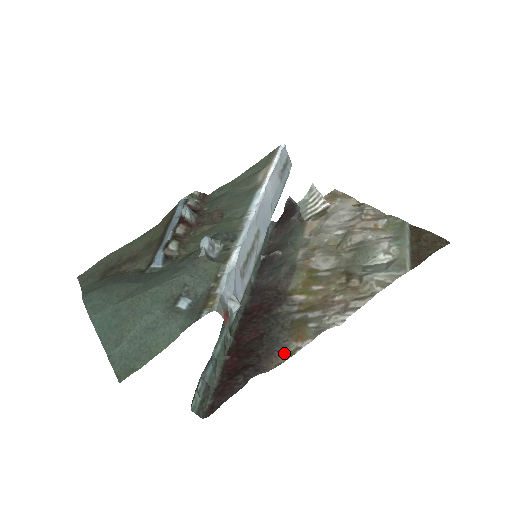
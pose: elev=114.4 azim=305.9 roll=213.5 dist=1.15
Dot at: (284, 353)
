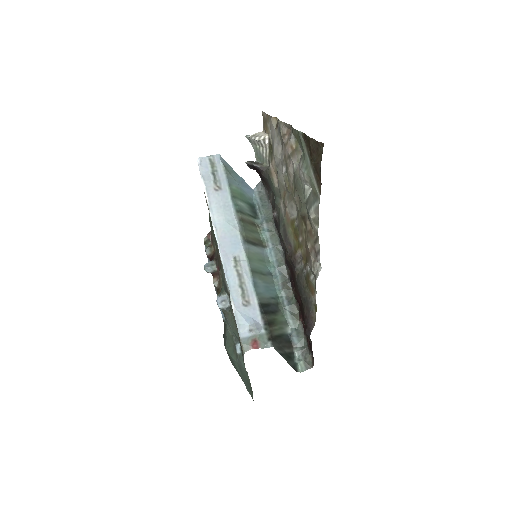
Dot at: (313, 308)
